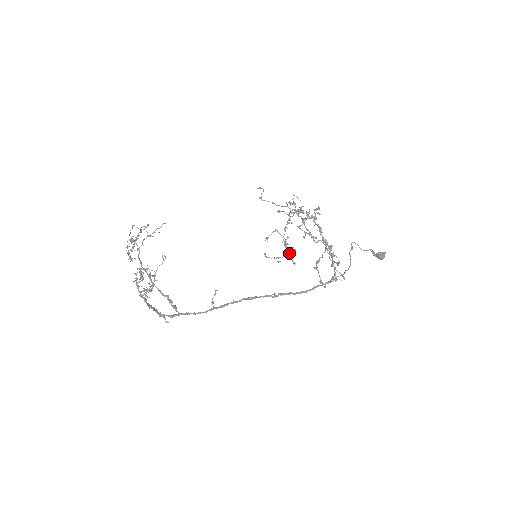
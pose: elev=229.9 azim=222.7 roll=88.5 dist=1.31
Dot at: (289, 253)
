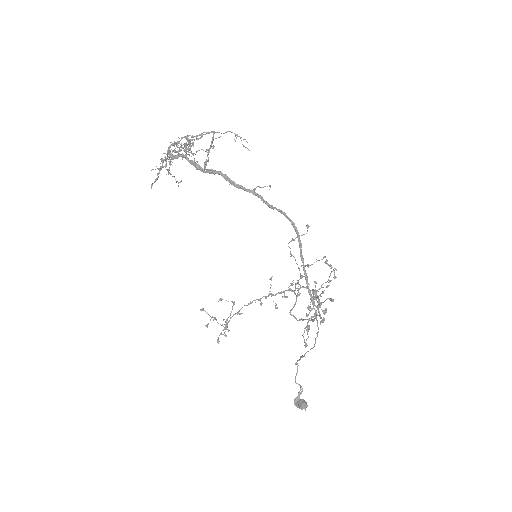
Dot at: (226, 327)
